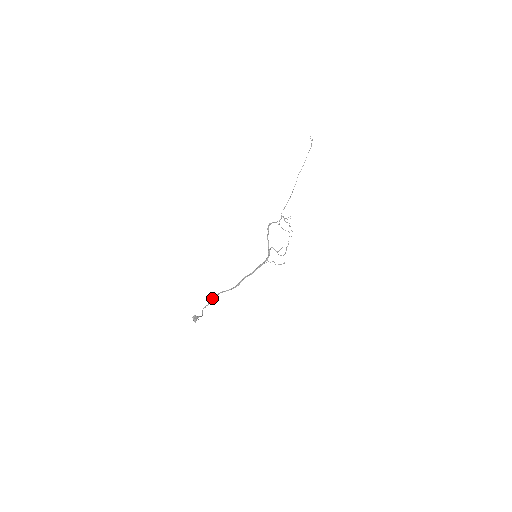
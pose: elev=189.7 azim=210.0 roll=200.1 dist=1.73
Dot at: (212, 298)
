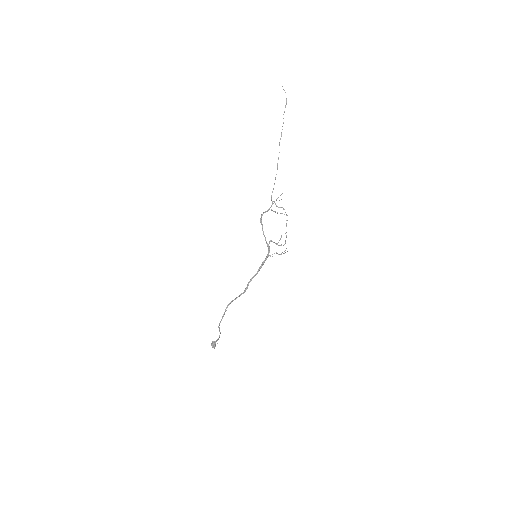
Dot at: occluded
